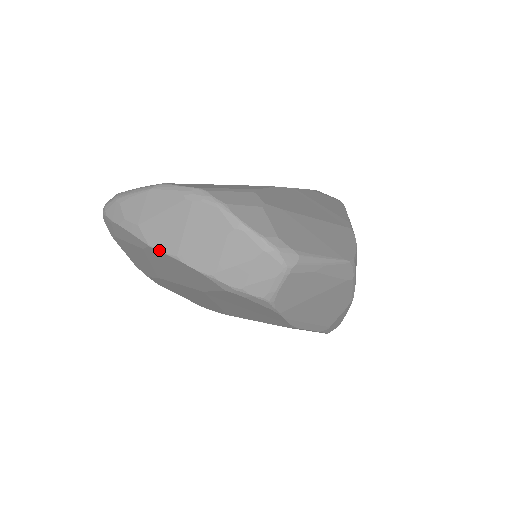
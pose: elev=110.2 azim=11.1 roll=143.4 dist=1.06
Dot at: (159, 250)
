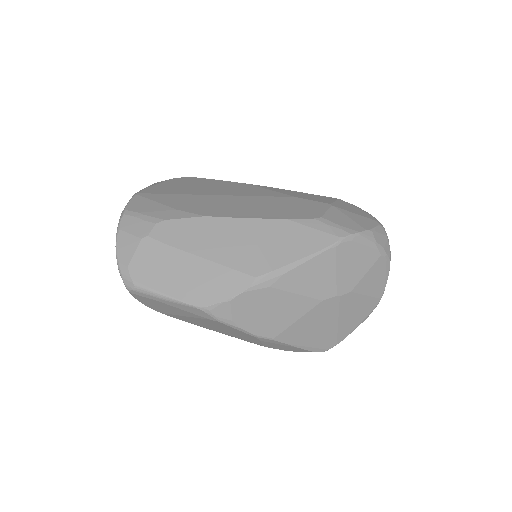
Dot at: occluded
